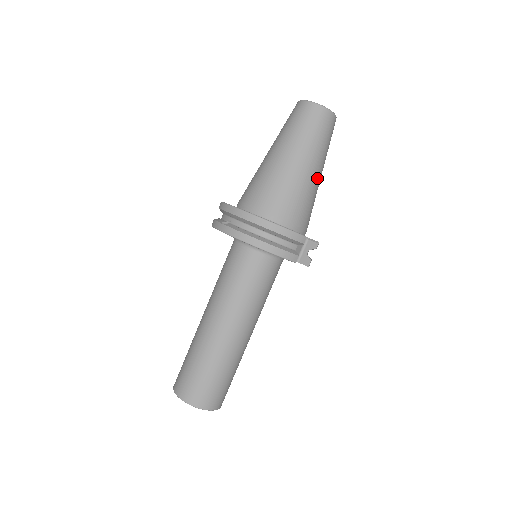
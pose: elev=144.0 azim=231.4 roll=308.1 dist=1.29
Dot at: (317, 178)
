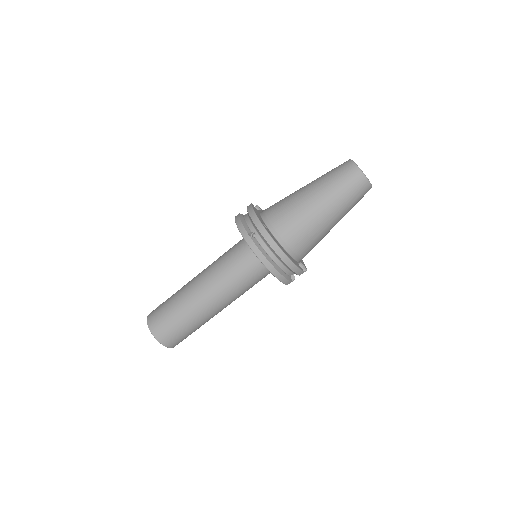
Dot at: occluded
